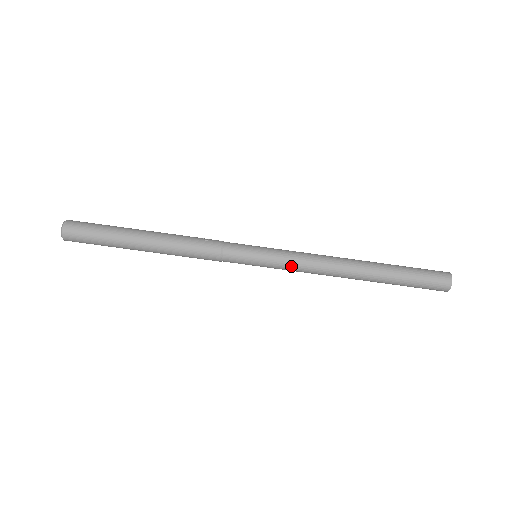
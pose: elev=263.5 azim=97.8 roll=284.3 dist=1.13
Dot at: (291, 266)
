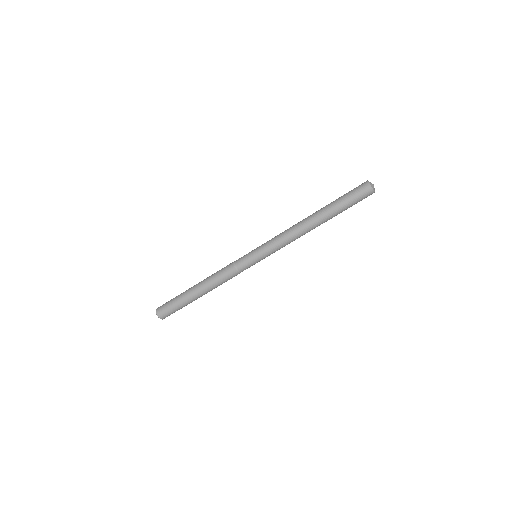
Dot at: occluded
